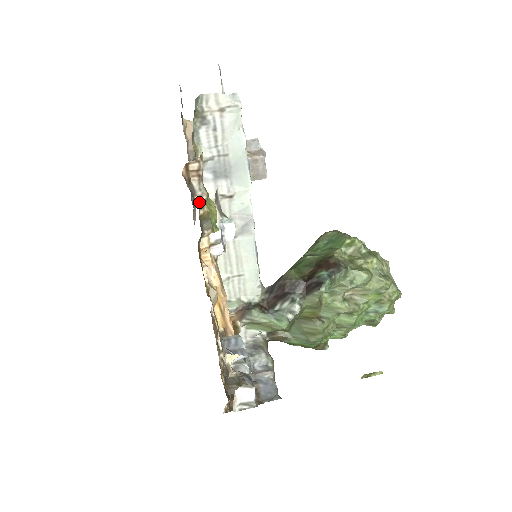
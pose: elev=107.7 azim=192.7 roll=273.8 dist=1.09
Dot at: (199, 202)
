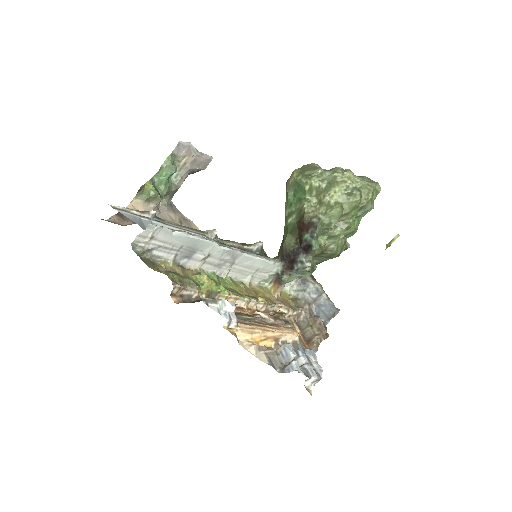
Dot at: (197, 296)
